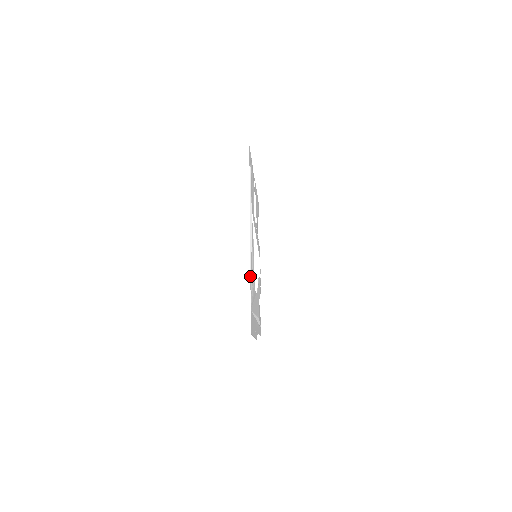
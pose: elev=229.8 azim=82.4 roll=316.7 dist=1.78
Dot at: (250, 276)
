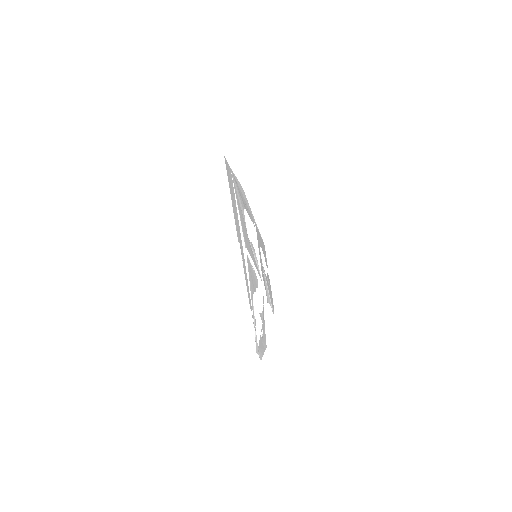
Dot at: (239, 188)
